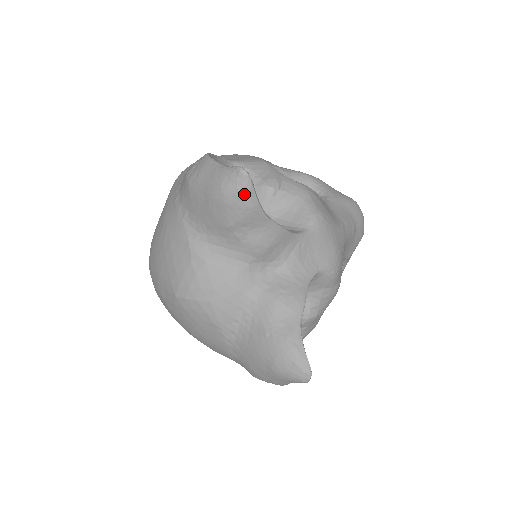
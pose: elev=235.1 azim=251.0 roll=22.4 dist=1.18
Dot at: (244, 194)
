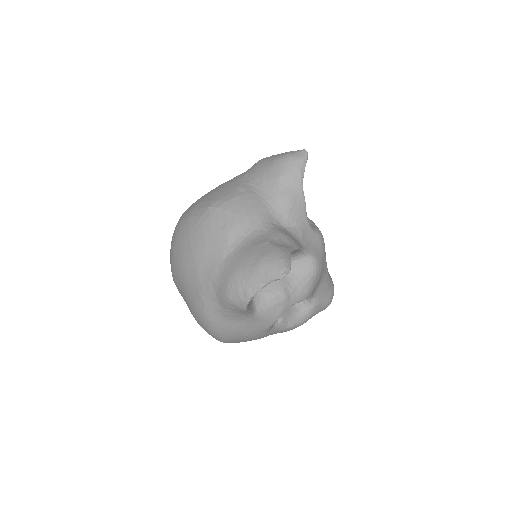
Dot at: (300, 161)
